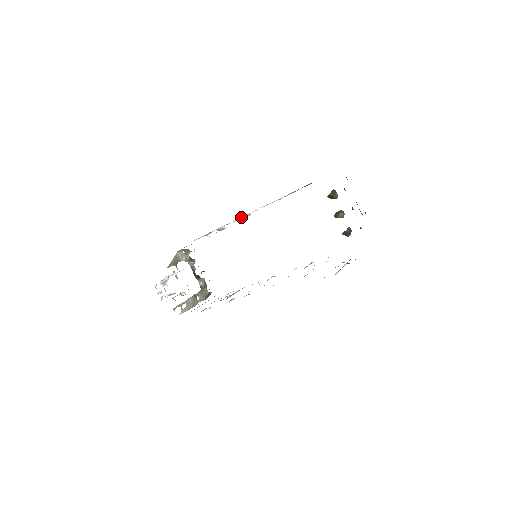
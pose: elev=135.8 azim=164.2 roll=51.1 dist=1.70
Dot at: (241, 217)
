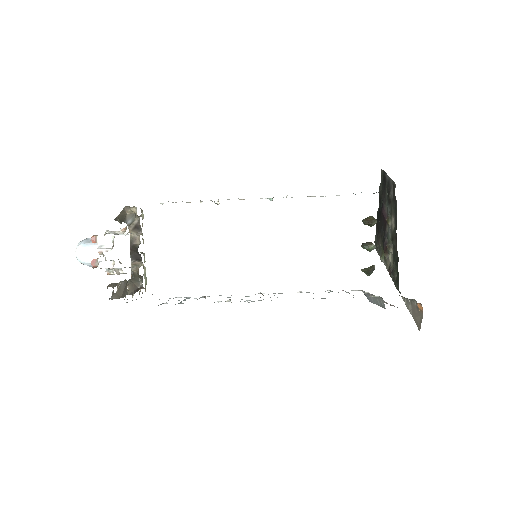
Dot at: occluded
